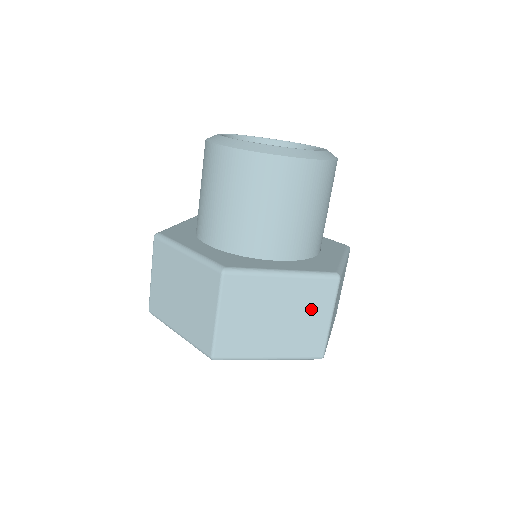
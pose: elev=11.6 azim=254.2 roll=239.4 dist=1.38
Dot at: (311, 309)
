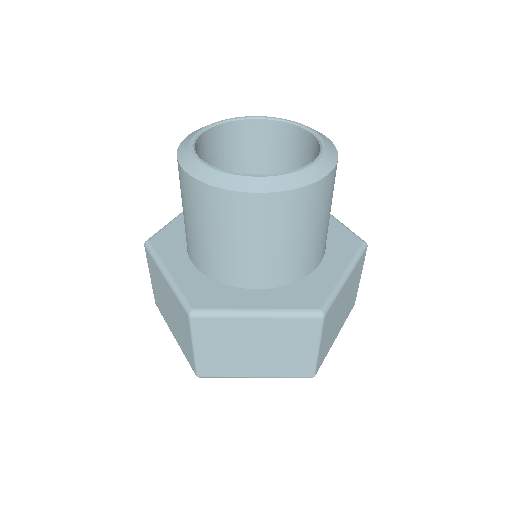
Dot at: (293, 342)
